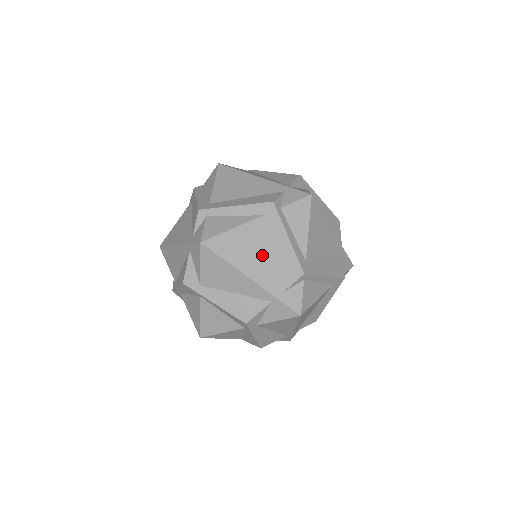
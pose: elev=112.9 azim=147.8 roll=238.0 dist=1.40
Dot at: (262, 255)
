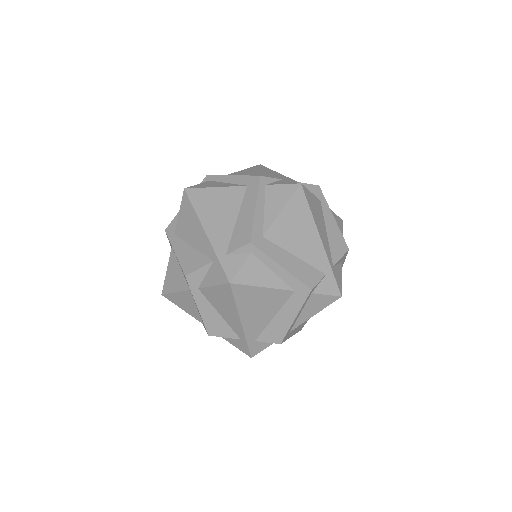
Dot at: (227, 217)
